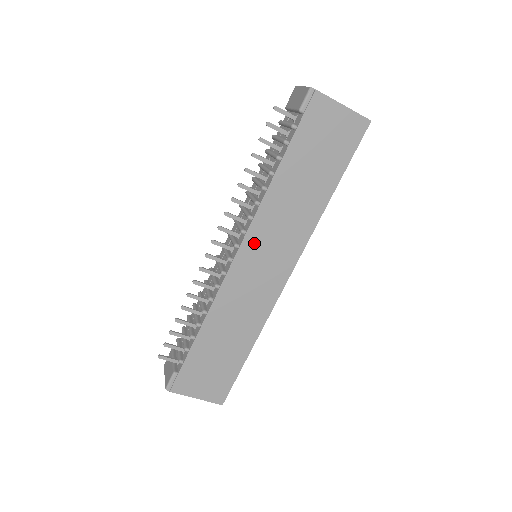
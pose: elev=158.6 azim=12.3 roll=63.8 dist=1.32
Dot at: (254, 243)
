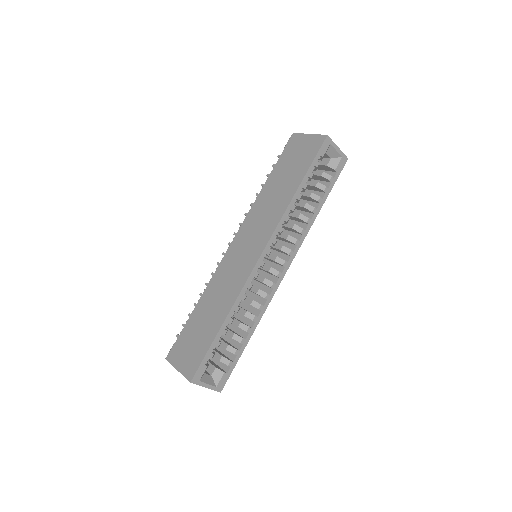
Dot at: (243, 233)
